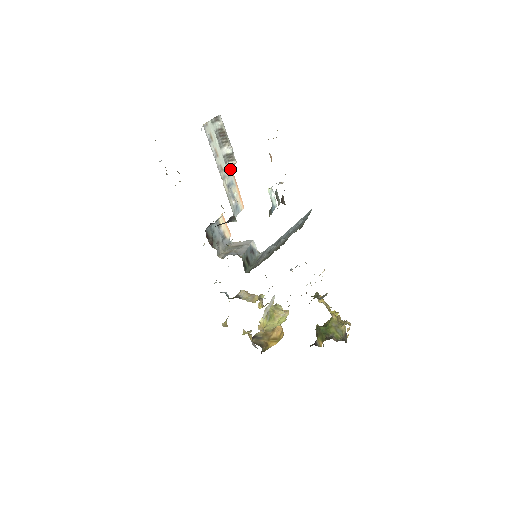
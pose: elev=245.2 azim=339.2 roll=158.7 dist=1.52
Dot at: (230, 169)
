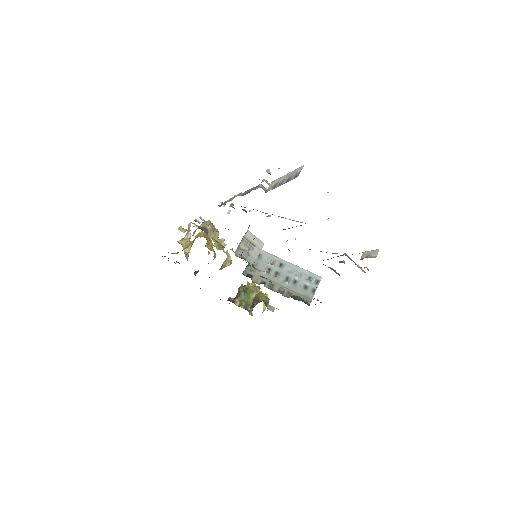
Dot at: occluded
